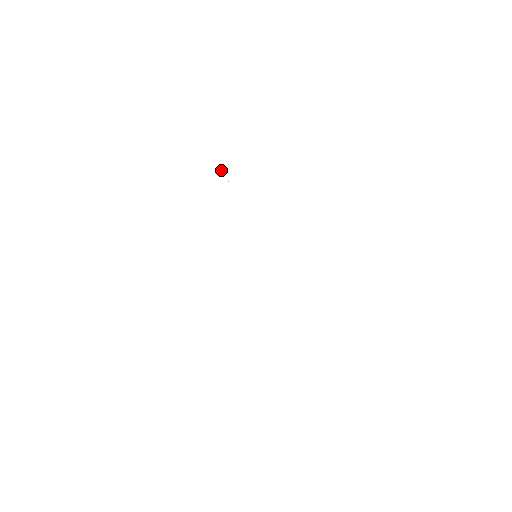
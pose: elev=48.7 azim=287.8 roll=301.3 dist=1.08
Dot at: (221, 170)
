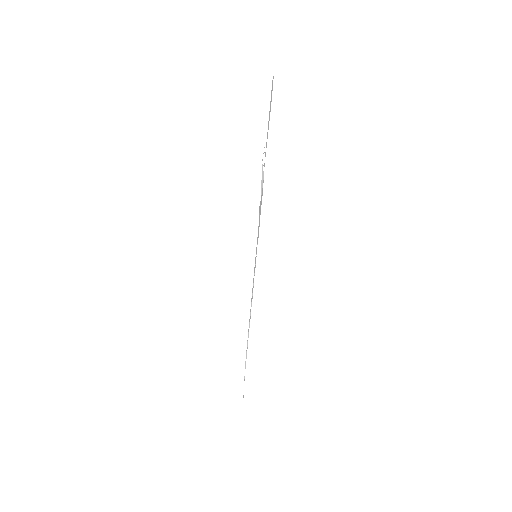
Dot at: (262, 170)
